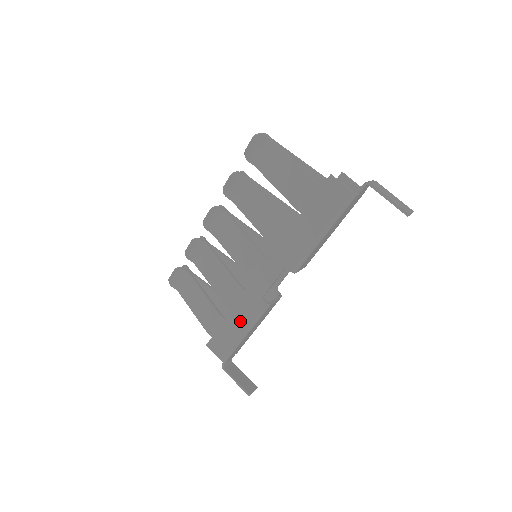
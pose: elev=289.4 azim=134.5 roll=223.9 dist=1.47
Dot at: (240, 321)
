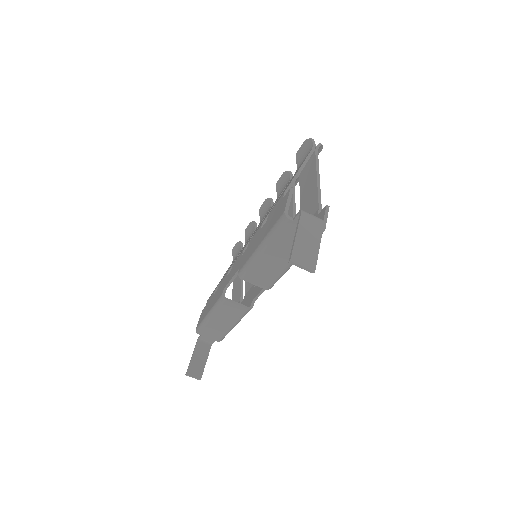
Dot at: (213, 302)
